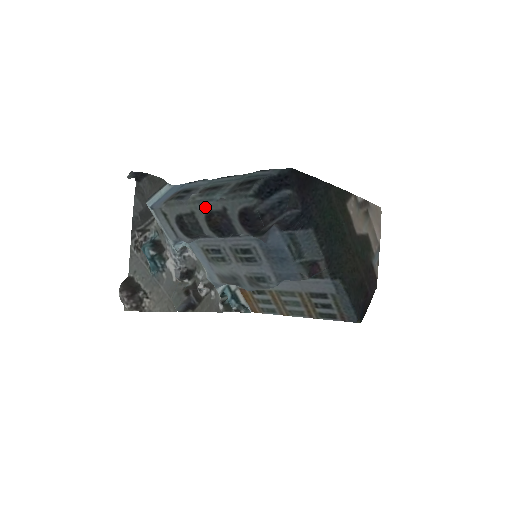
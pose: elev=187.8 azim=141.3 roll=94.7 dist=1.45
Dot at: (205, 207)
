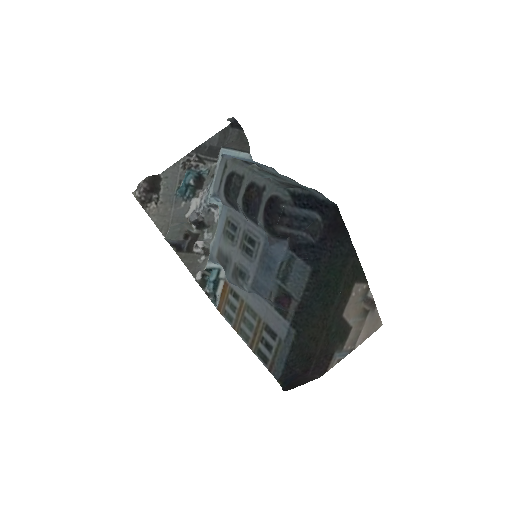
Dot at: (254, 177)
